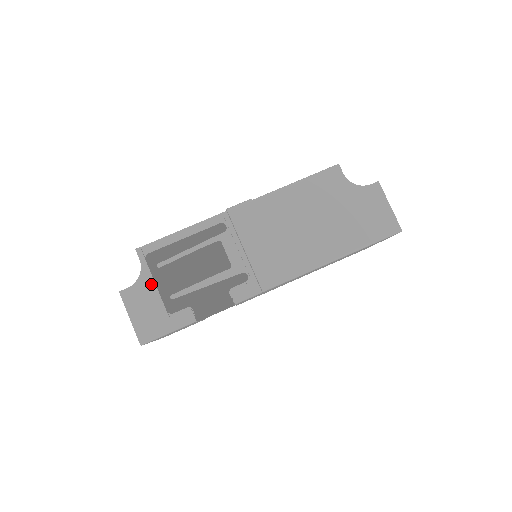
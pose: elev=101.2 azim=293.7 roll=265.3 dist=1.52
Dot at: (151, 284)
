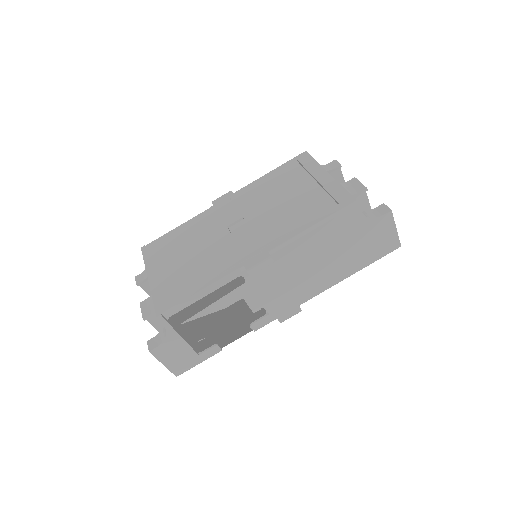
Dot at: (178, 339)
